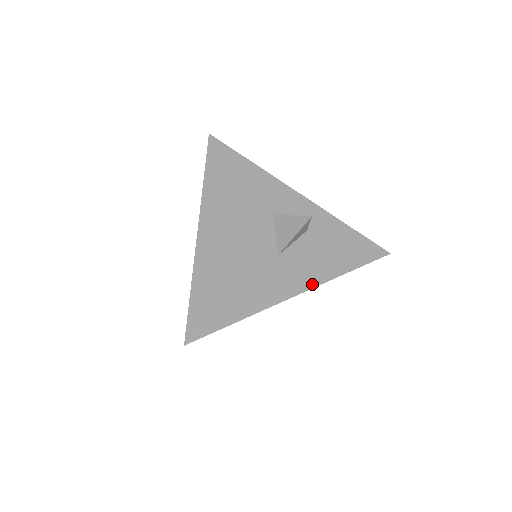
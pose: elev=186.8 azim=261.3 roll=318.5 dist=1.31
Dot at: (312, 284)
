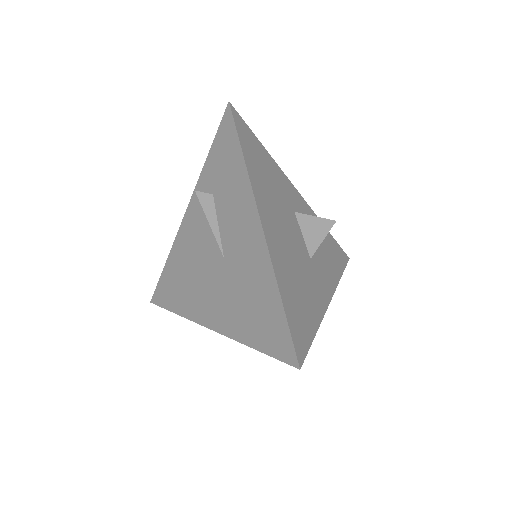
Dot at: (333, 288)
